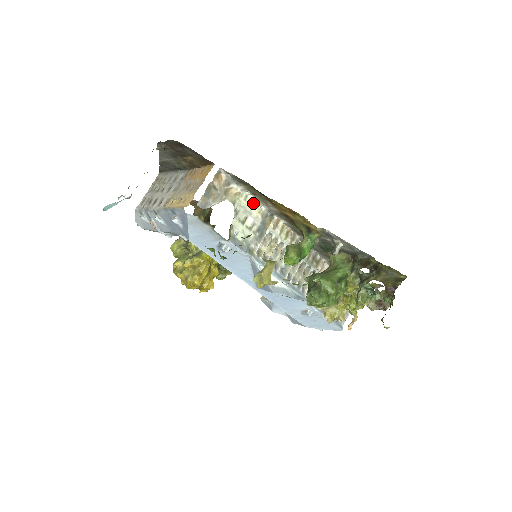
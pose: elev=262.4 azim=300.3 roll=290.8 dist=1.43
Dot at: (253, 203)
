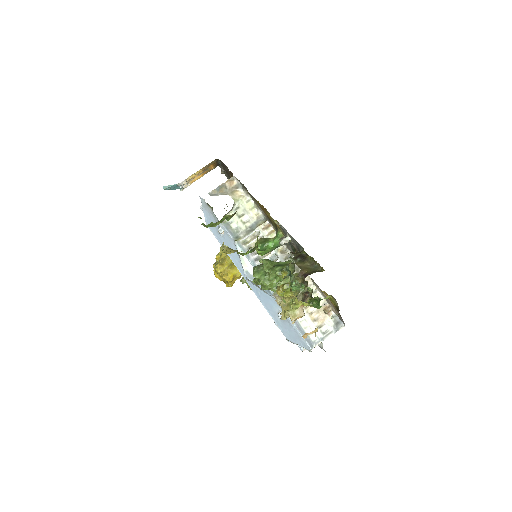
Dot at: (253, 206)
